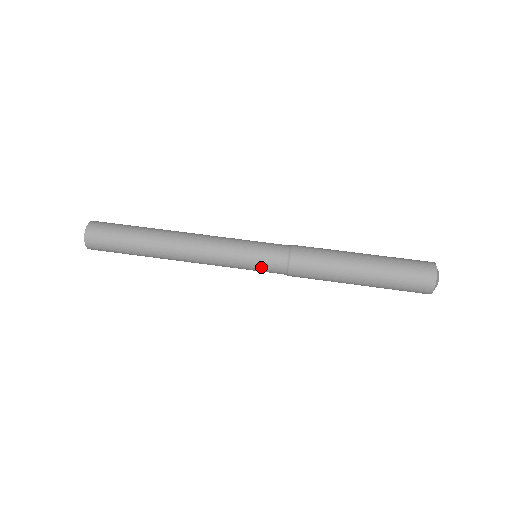
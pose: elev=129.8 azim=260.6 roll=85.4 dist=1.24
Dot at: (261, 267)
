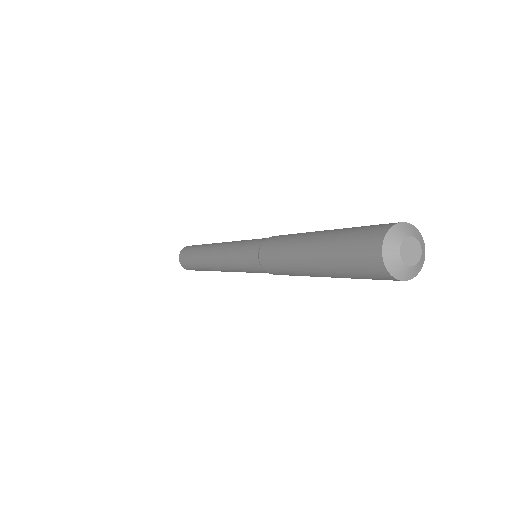
Dot at: (245, 258)
